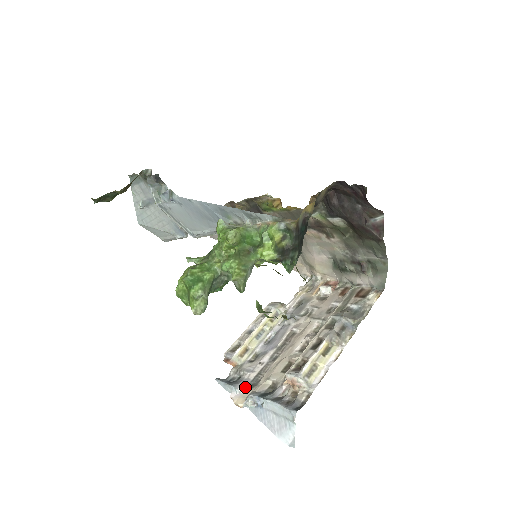
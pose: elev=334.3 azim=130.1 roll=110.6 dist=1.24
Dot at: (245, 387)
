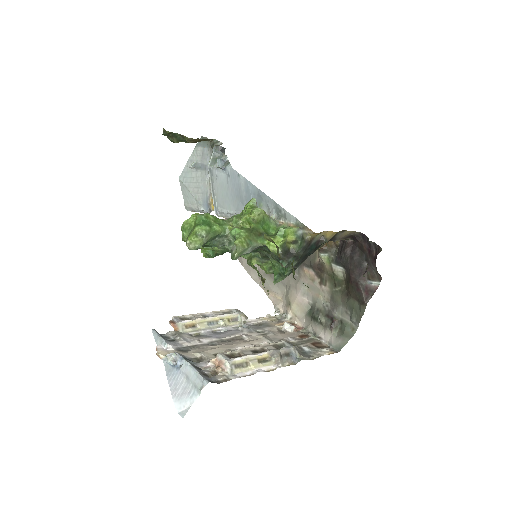
Dot at: (174, 347)
